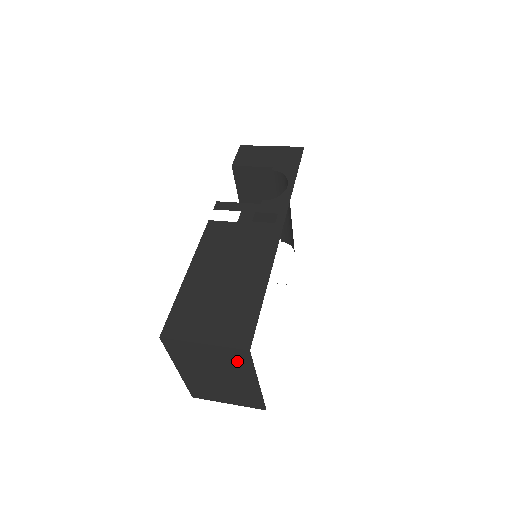
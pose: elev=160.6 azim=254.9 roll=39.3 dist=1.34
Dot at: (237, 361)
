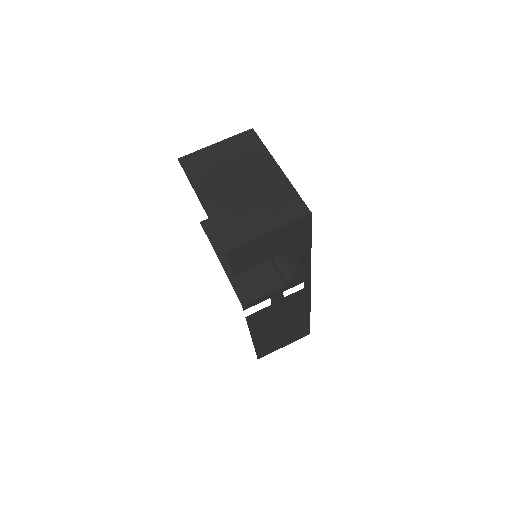
Dot at: occluded
